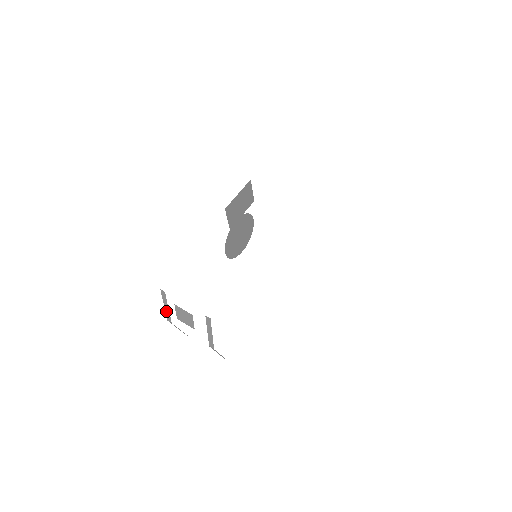
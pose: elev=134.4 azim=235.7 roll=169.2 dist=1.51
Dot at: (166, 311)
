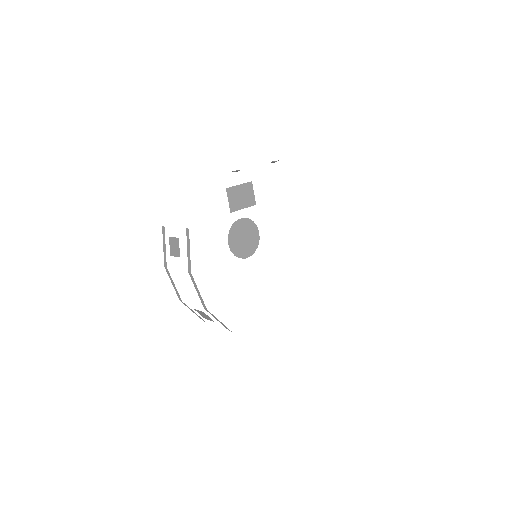
Dot at: (164, 253)
